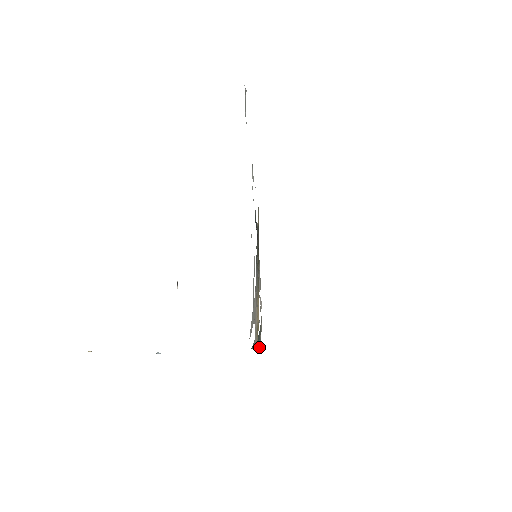
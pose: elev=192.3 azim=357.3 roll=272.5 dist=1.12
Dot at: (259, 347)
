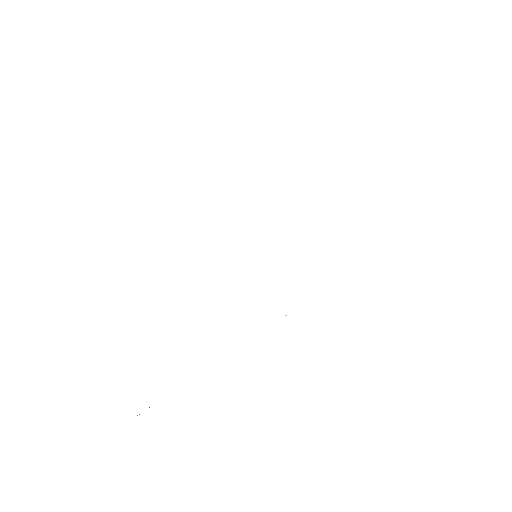
Dot at: occluded
